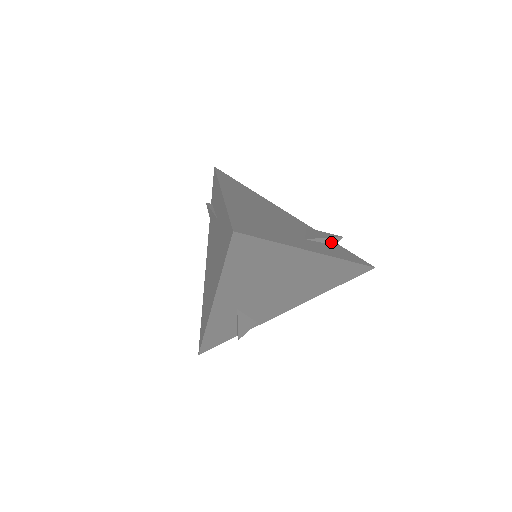
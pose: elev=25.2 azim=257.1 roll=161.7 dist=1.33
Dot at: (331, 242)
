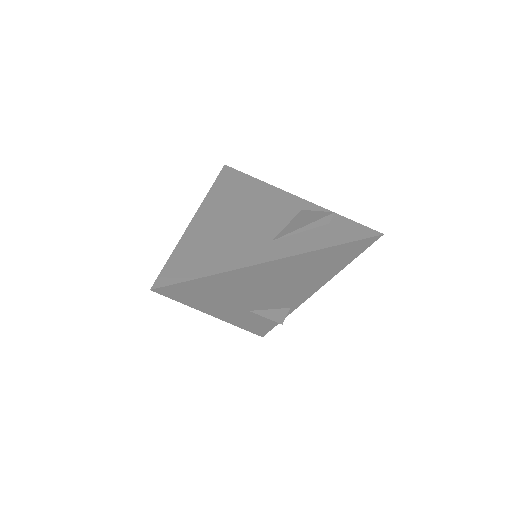
Dot at: (319, 224)
